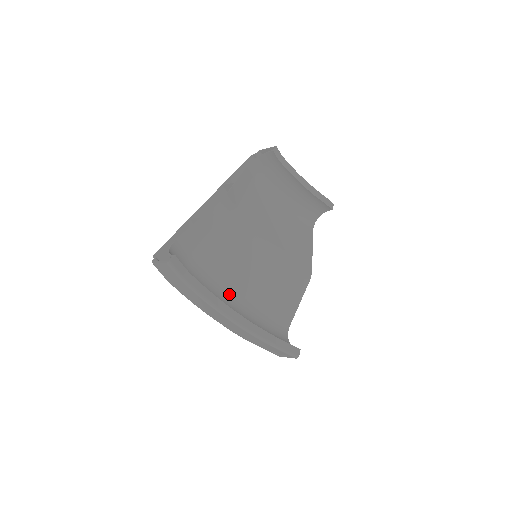
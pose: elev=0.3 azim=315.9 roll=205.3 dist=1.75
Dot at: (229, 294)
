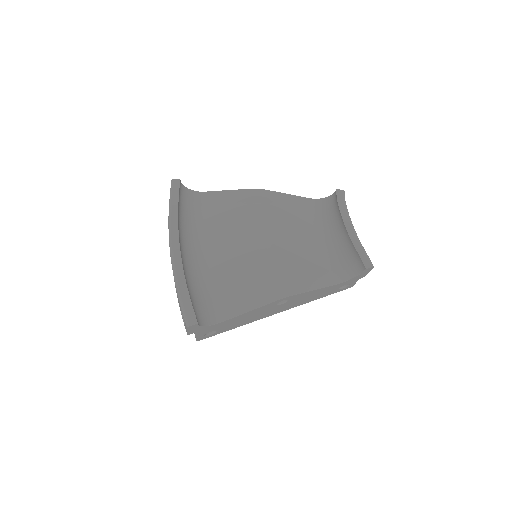
Dot at: (200, 250)
